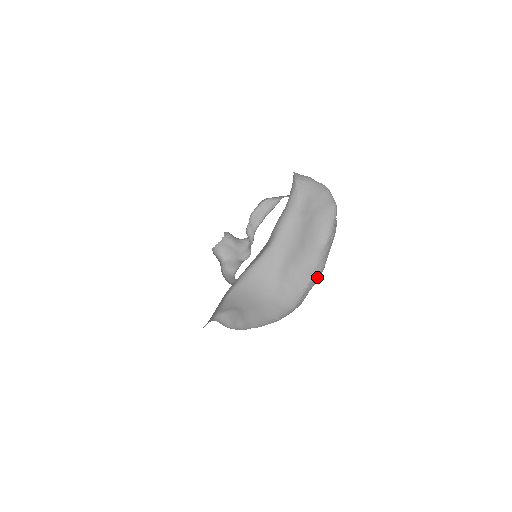
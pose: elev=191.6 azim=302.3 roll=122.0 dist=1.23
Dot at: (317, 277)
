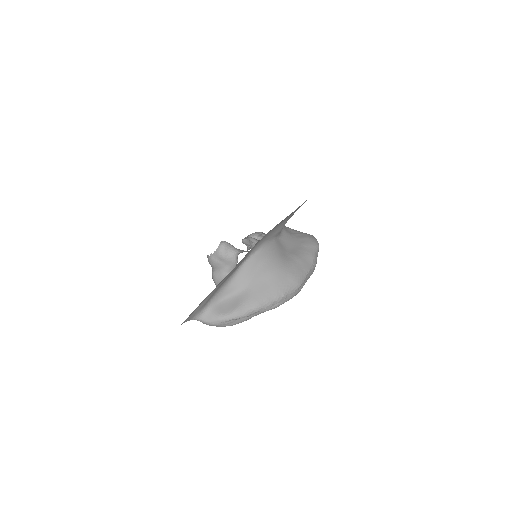
Dot at: (313, 269)
